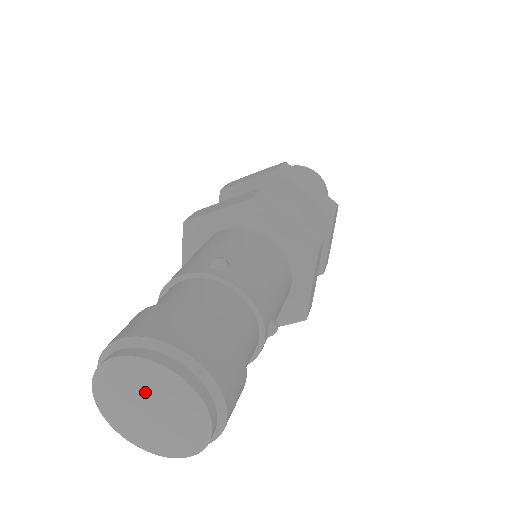
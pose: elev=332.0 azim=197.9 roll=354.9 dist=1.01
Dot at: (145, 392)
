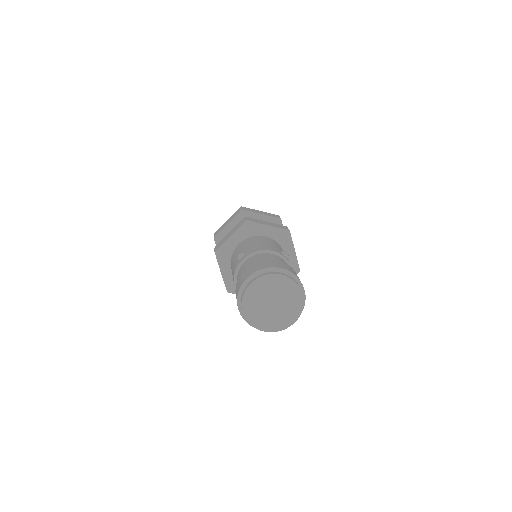
Dot at: (279, 295)
